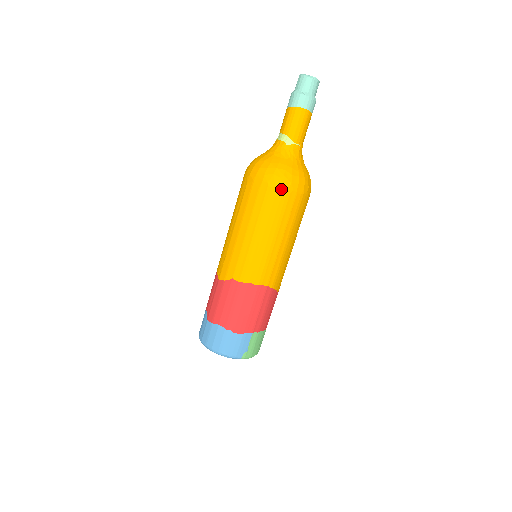
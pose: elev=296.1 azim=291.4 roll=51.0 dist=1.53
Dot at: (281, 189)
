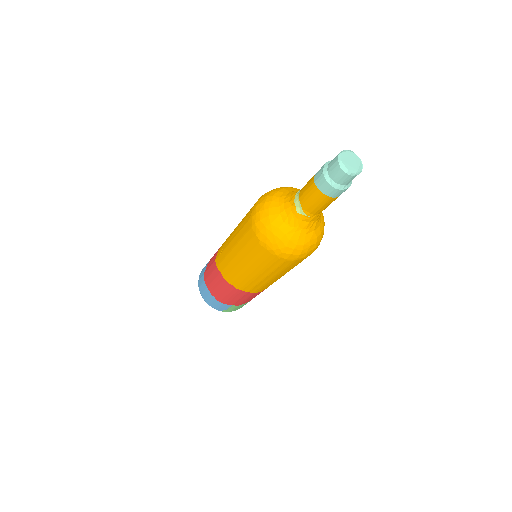
Dot at: (270, 252)
